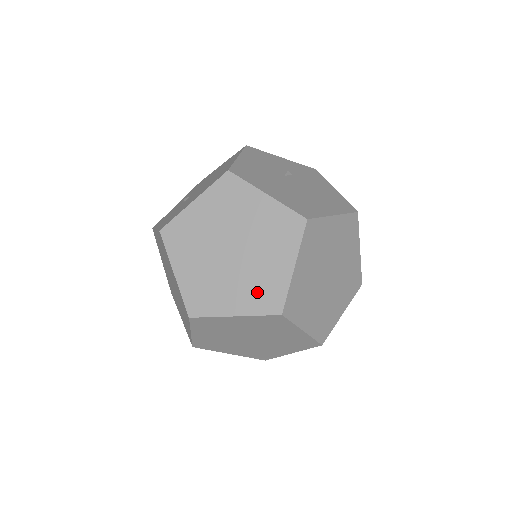
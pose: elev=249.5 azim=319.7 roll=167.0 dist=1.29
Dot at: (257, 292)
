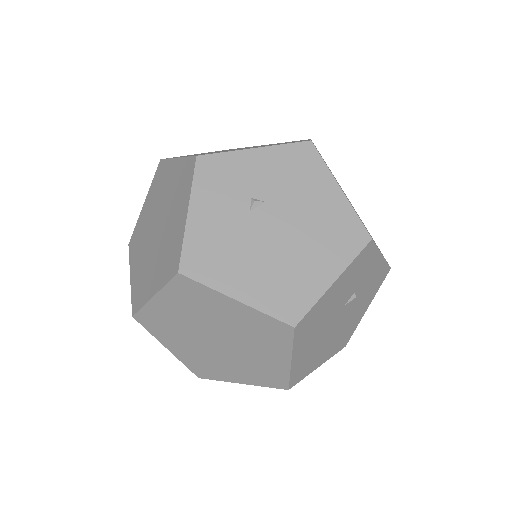
Dot at: (200, 362)
